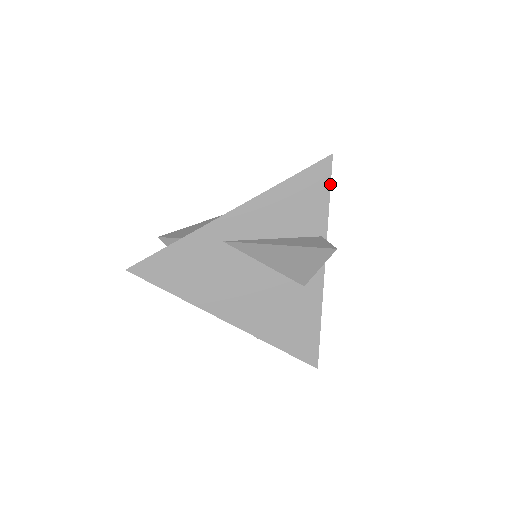
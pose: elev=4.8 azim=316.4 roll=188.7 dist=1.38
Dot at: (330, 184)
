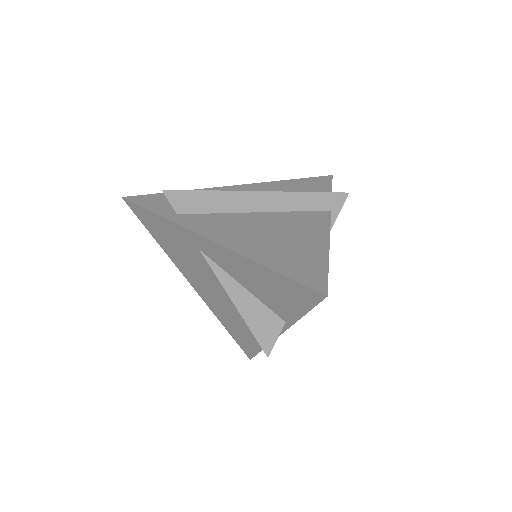
Dot at: (312, 308)
